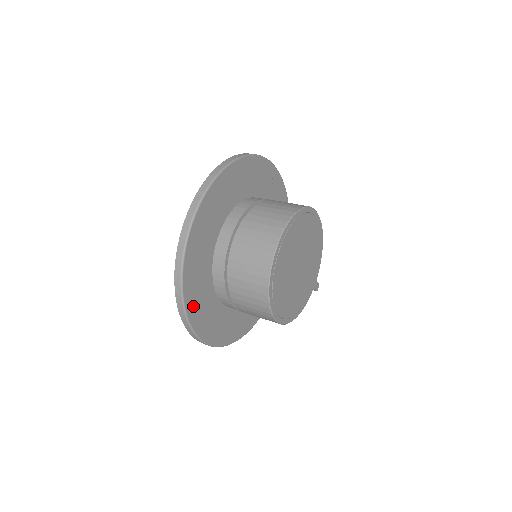
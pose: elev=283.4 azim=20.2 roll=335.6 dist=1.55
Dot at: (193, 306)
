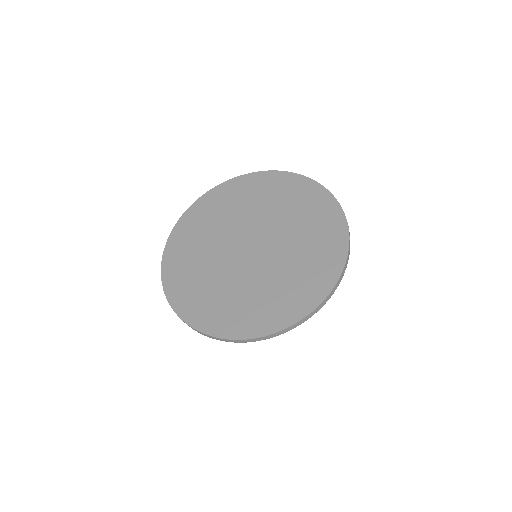
Dot at: occluded
